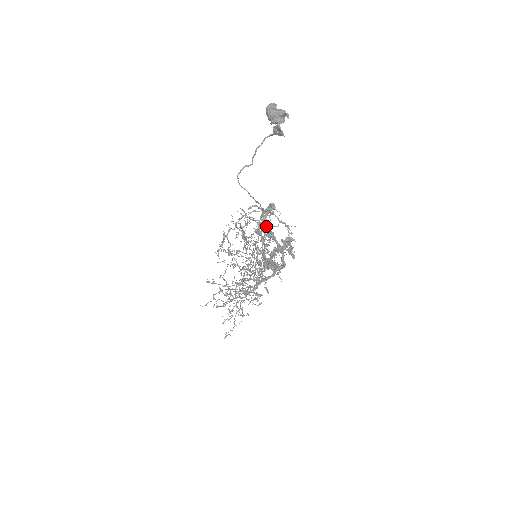
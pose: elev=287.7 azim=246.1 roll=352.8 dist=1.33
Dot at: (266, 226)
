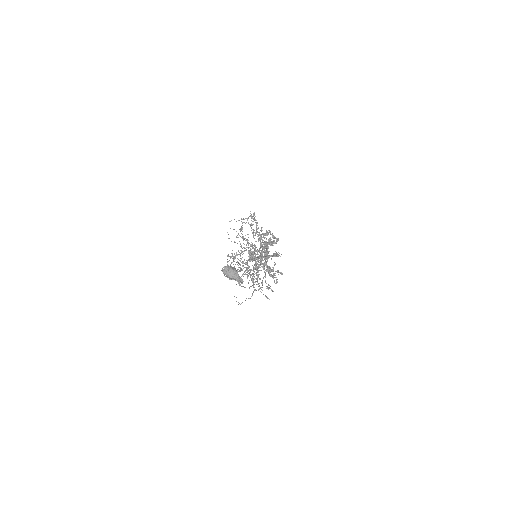
Dot at: occluded
